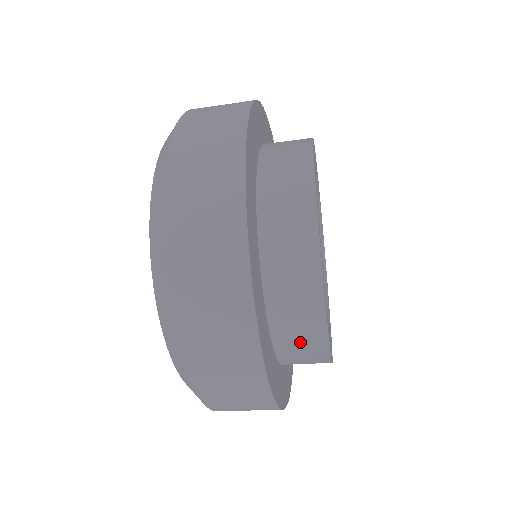
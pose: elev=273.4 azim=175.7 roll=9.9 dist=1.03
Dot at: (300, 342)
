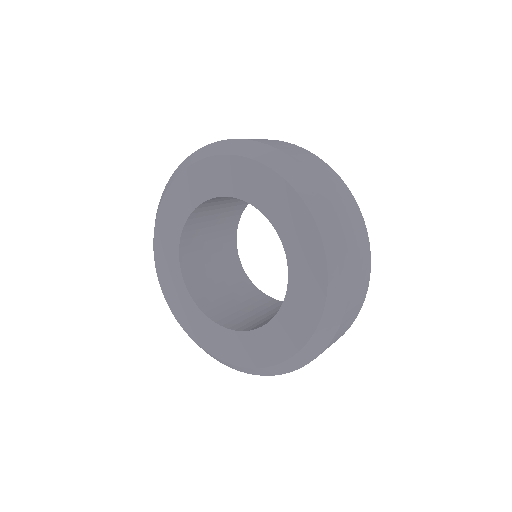
Dot at: occluded
